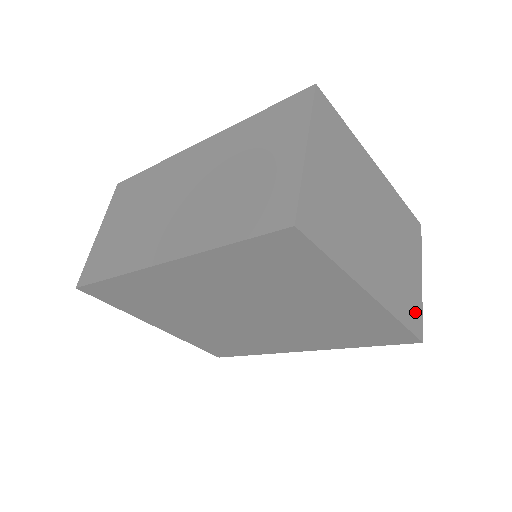
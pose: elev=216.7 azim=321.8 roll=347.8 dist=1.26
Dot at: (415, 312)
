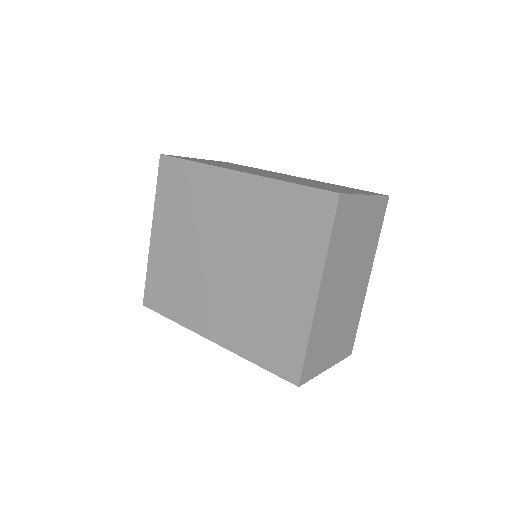
Dot at: (313, 366)
